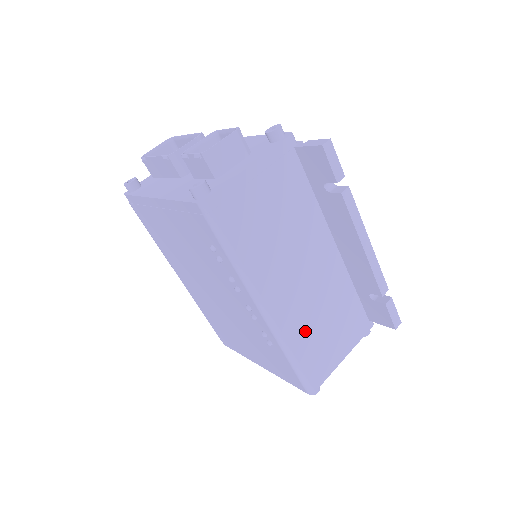
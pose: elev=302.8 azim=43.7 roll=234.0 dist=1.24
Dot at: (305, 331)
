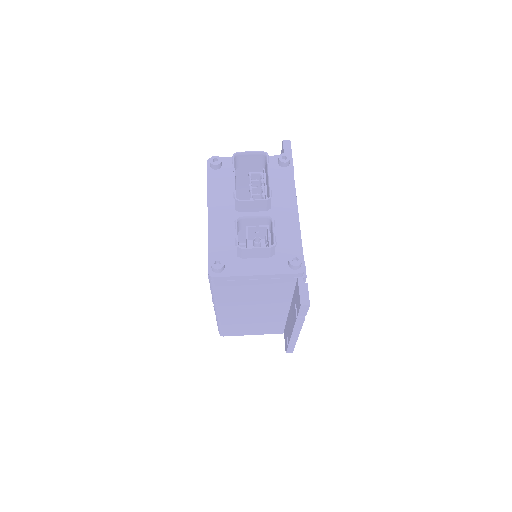
Dot at: (236, 323)
